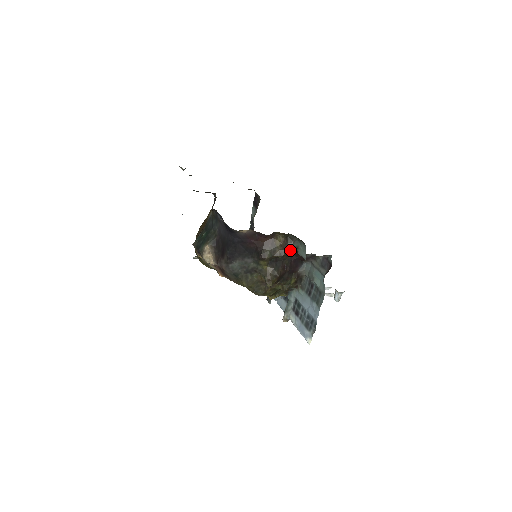
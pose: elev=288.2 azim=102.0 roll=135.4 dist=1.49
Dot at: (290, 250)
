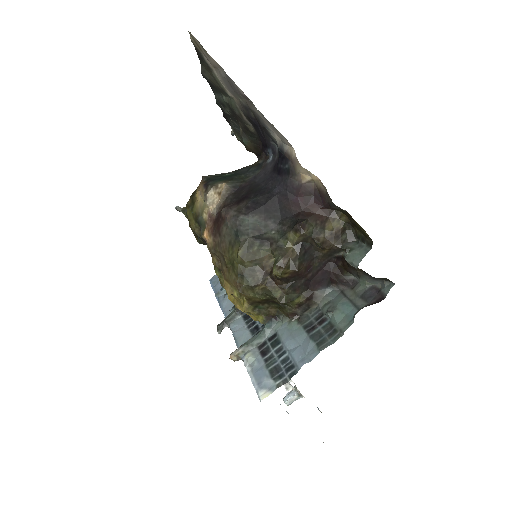
Dot at: (335, 249)
